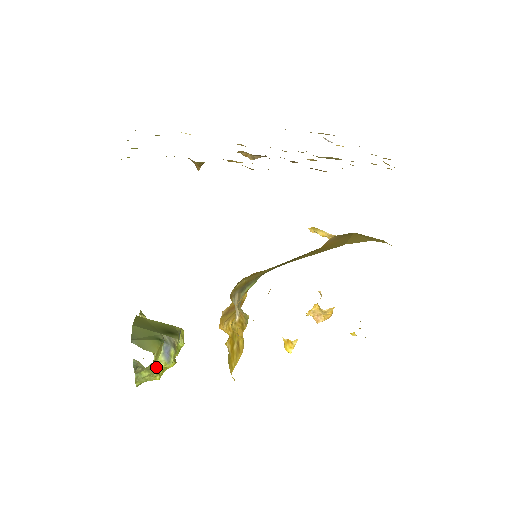
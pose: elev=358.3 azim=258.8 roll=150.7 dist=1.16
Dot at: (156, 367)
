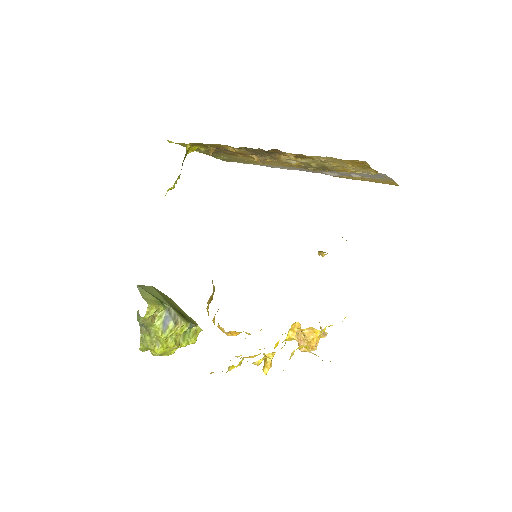
Dot at: (156, 334)
